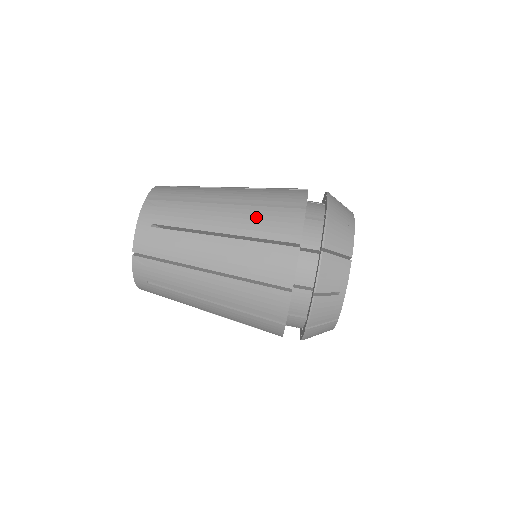
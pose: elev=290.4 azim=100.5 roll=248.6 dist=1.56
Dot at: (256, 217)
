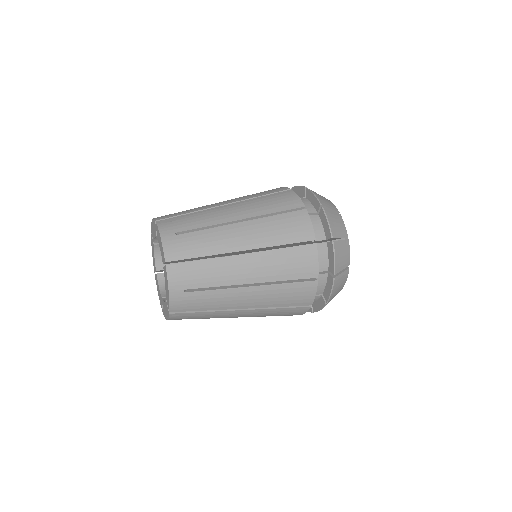
Dot at: occluded
